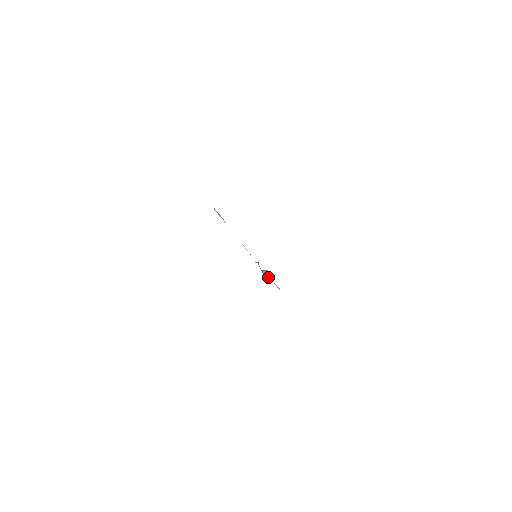
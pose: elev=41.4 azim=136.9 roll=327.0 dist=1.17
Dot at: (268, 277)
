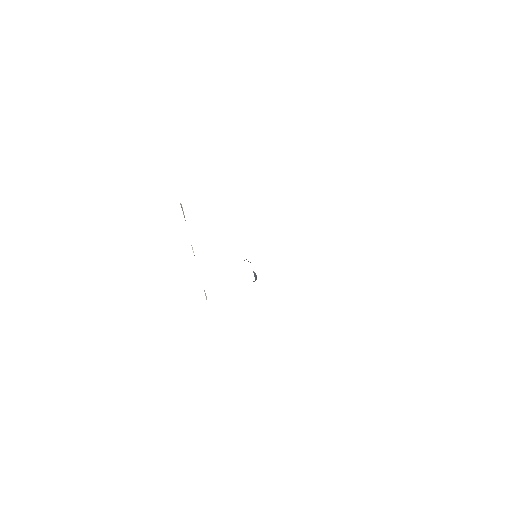
Dot at: (255, 278)
